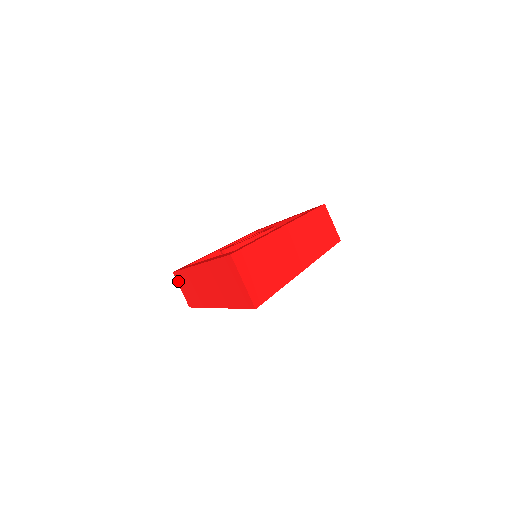
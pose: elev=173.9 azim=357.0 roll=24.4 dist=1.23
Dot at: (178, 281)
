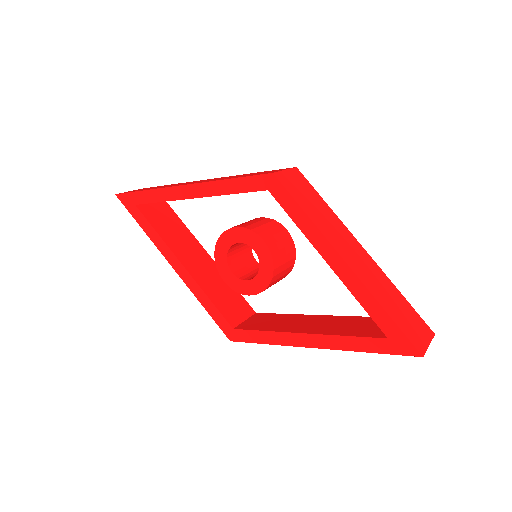
Dot at: occluded
